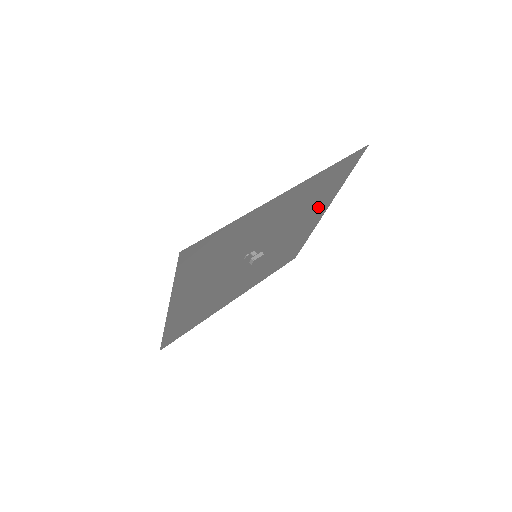
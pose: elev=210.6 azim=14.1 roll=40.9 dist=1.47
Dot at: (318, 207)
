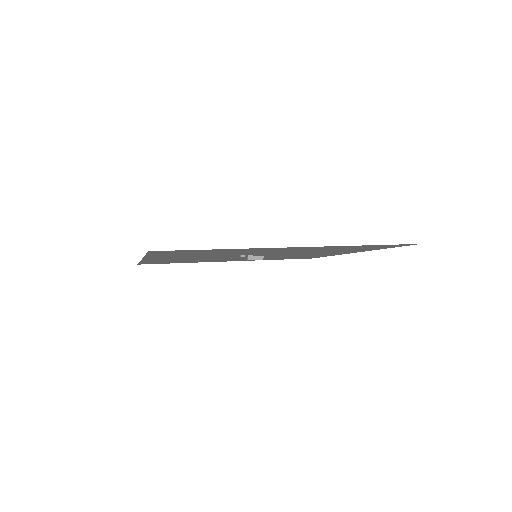
Dot at: (344, 251)
